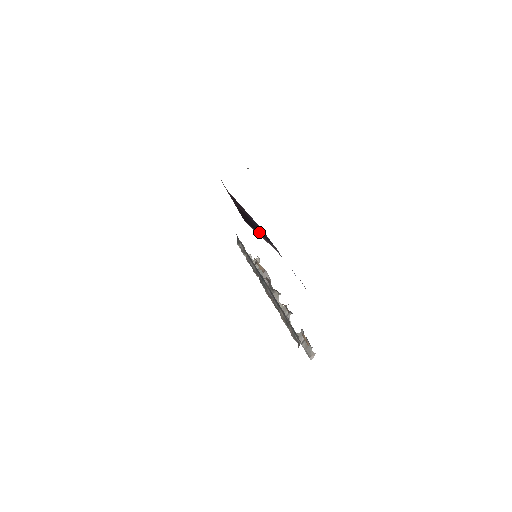
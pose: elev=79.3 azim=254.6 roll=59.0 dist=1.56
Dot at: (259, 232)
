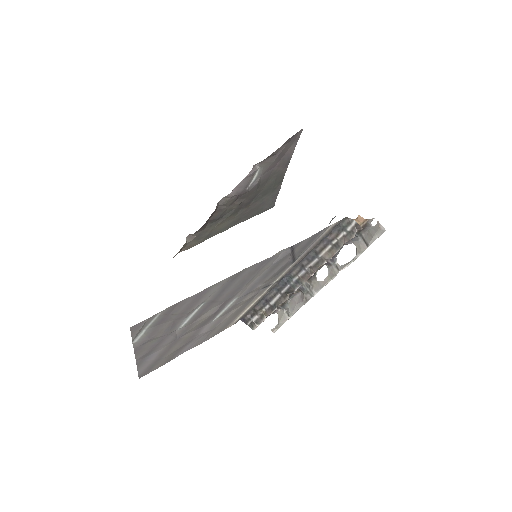
Dot at: occluded
